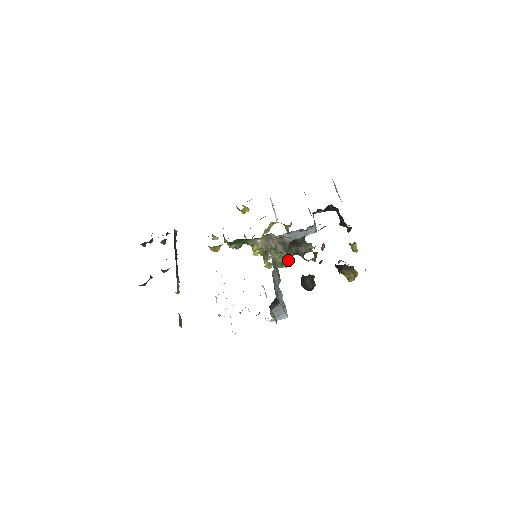
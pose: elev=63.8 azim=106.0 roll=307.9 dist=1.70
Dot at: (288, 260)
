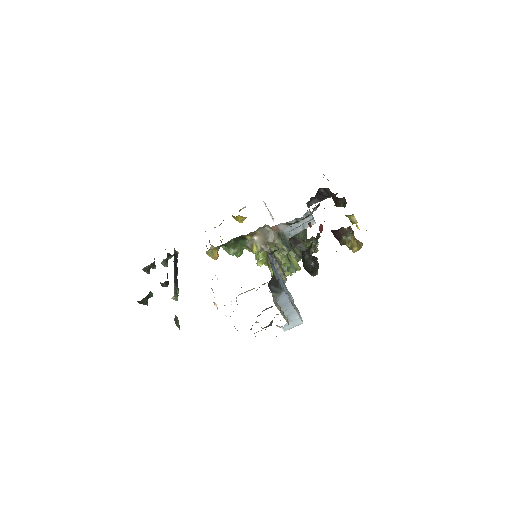
Dot at: (294, 264)
